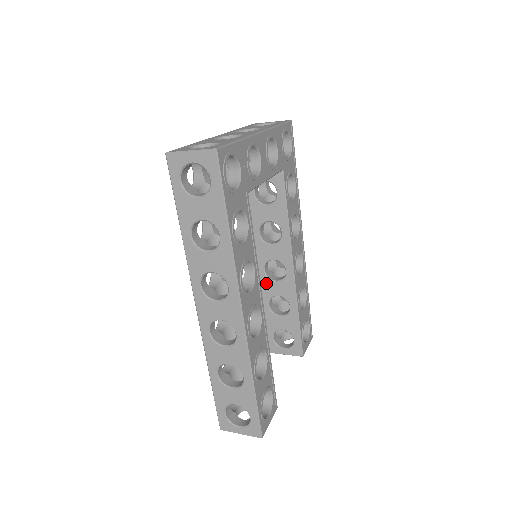
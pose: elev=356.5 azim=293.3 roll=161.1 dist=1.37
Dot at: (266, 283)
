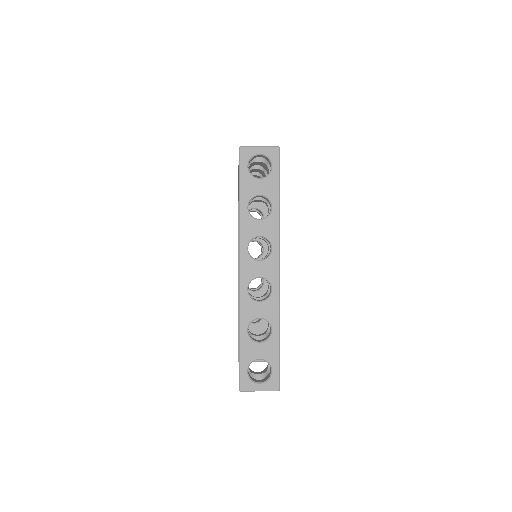
Dot at: occluded
